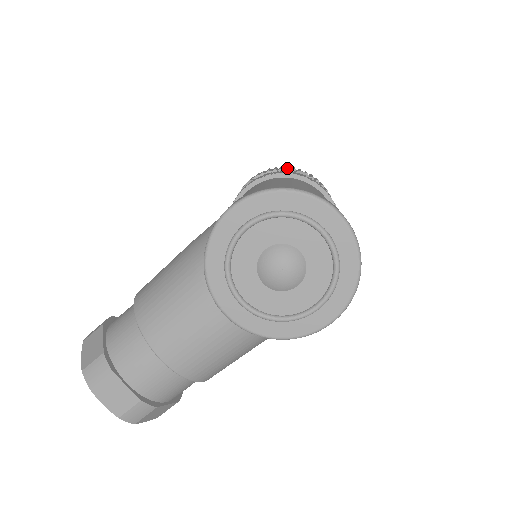
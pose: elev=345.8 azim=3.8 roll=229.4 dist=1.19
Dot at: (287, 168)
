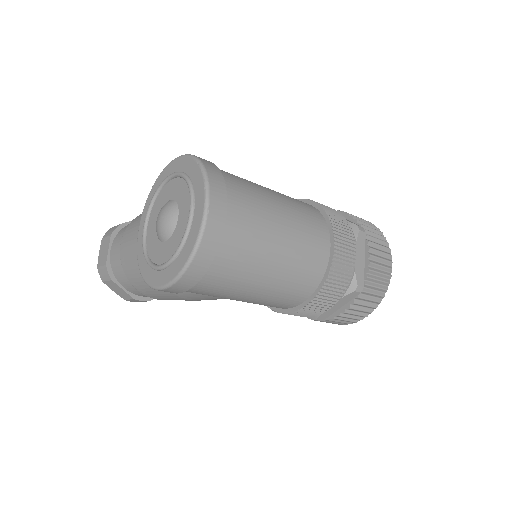
Dot at: (356, 219)
